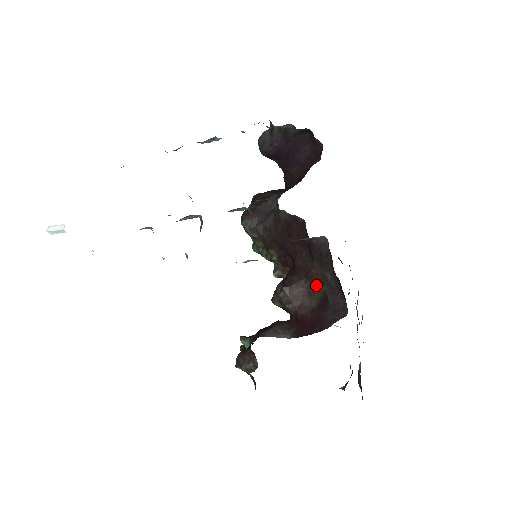
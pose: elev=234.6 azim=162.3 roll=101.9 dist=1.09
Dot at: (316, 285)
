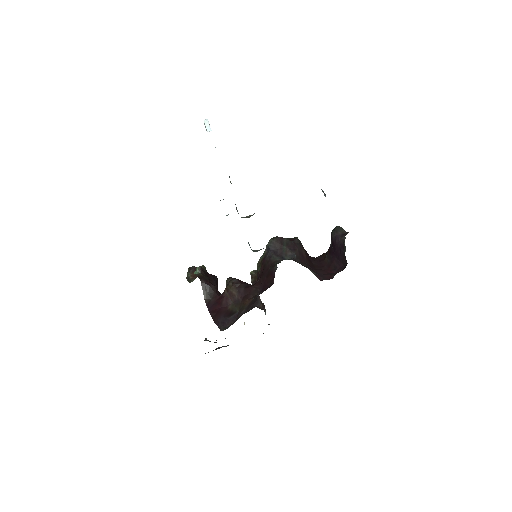
Dot at: (240, 305)
